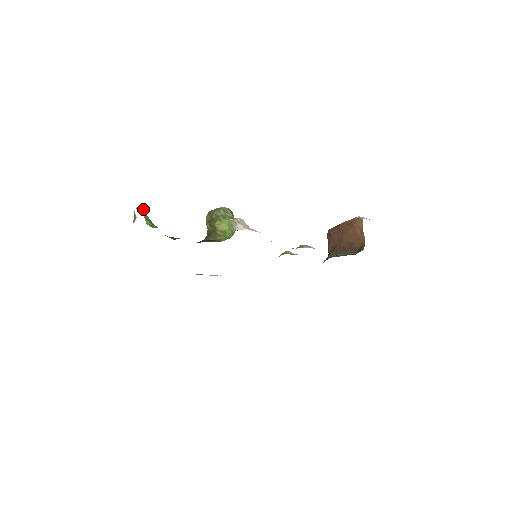
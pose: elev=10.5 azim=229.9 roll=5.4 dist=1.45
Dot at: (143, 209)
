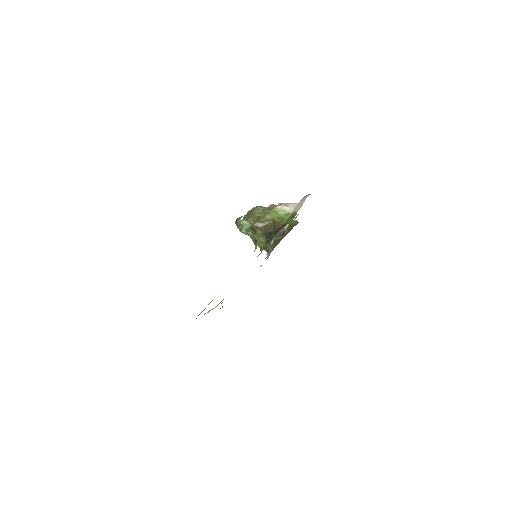
Dot at: occluded
